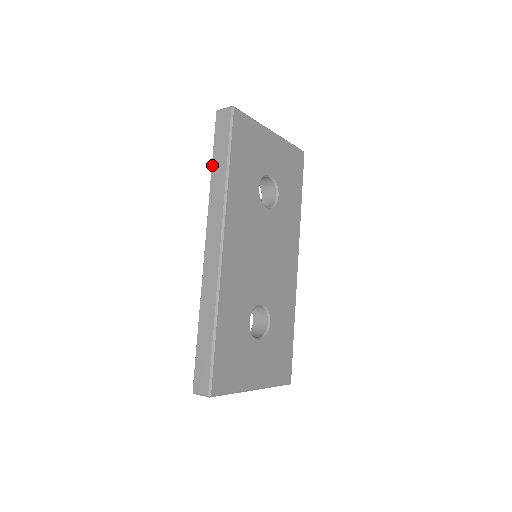
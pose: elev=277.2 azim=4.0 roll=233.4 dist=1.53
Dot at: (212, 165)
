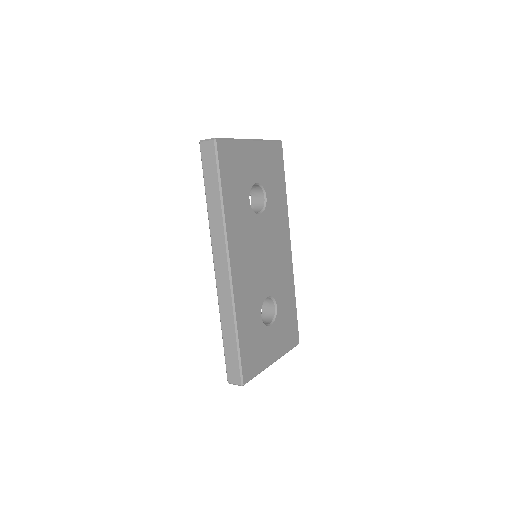
Dot at: (206, 195)
